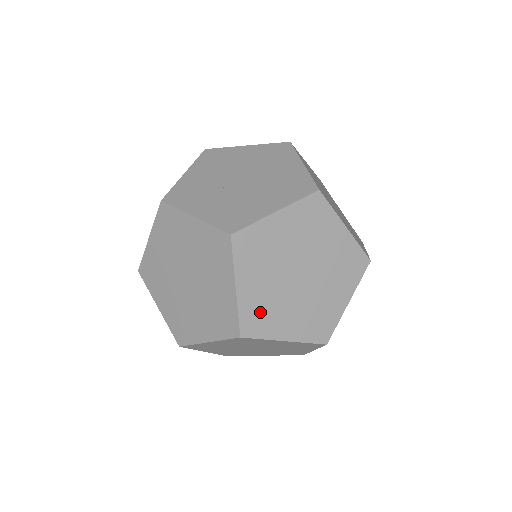
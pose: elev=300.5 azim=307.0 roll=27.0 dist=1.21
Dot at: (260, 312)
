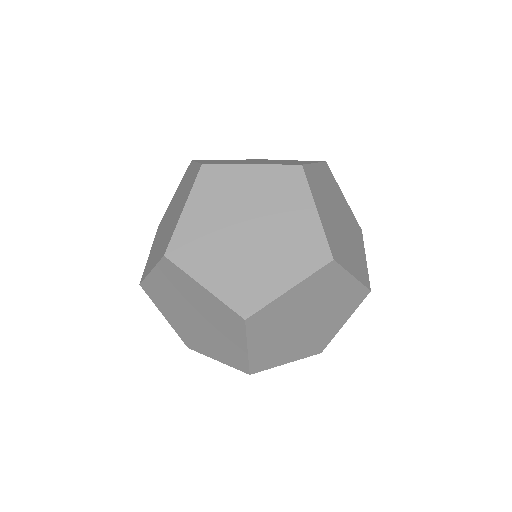
Dot at: (268, 356)
